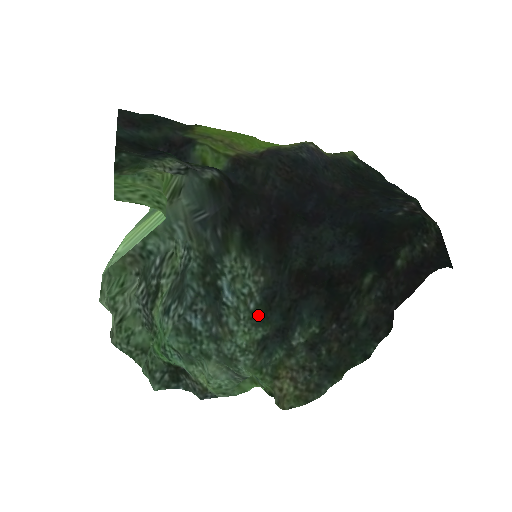
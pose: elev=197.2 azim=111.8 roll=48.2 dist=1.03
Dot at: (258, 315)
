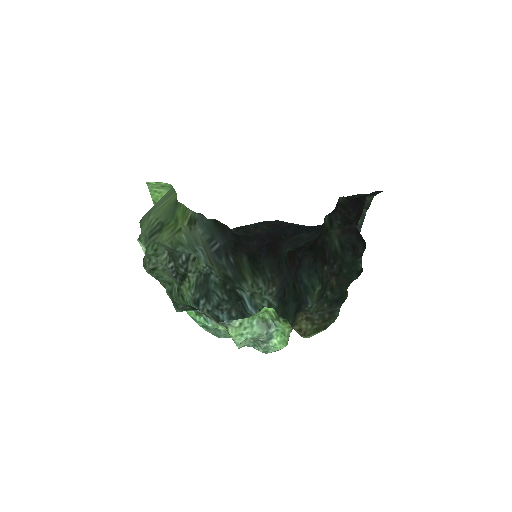
Dot at: occluded
